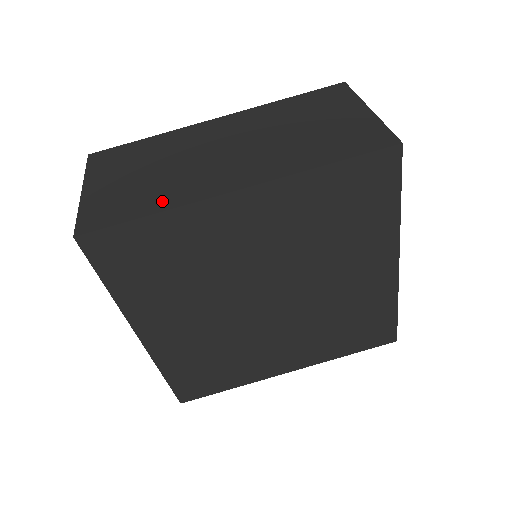
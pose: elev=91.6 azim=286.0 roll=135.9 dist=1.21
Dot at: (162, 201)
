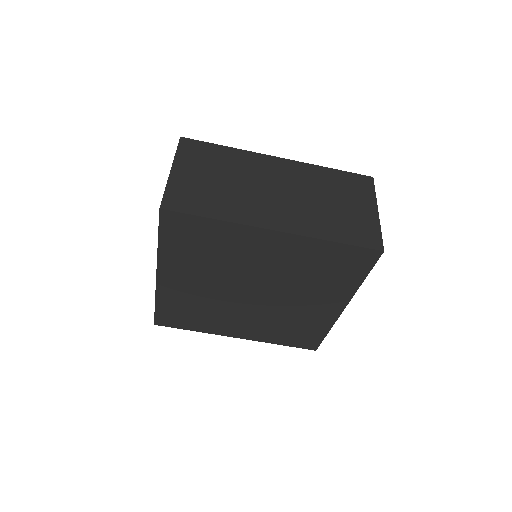
Dot at: (224, 212)
